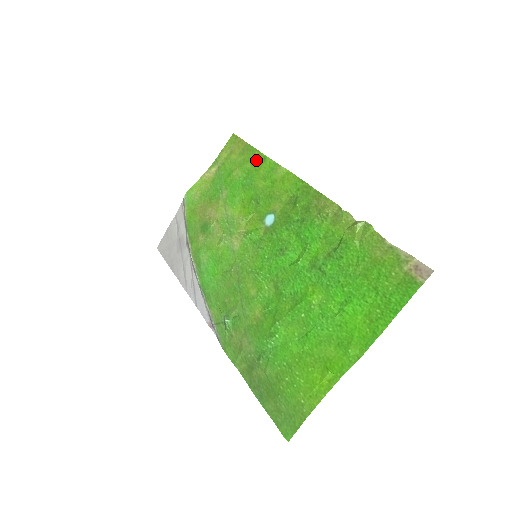
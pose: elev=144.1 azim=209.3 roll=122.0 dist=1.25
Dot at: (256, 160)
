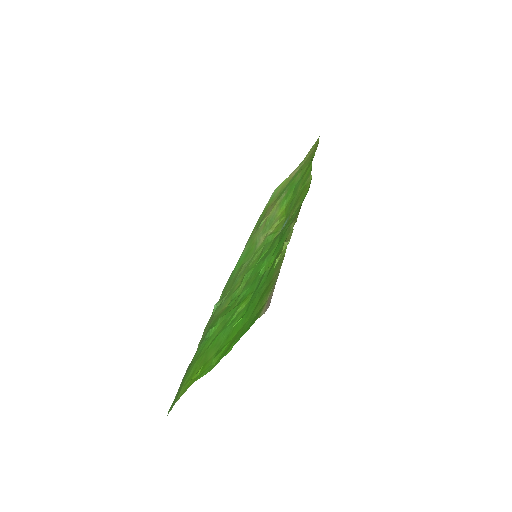
Dot at: (309, 165)
